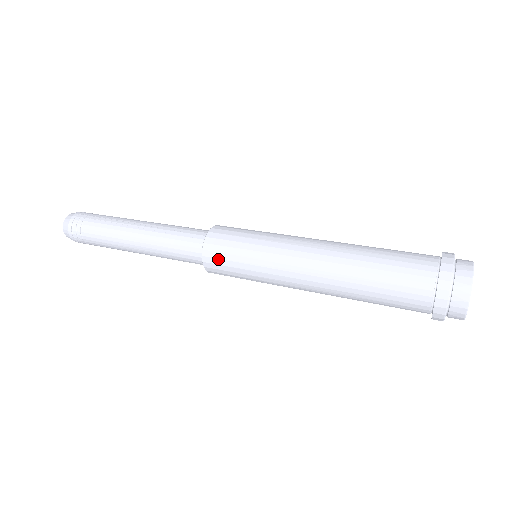
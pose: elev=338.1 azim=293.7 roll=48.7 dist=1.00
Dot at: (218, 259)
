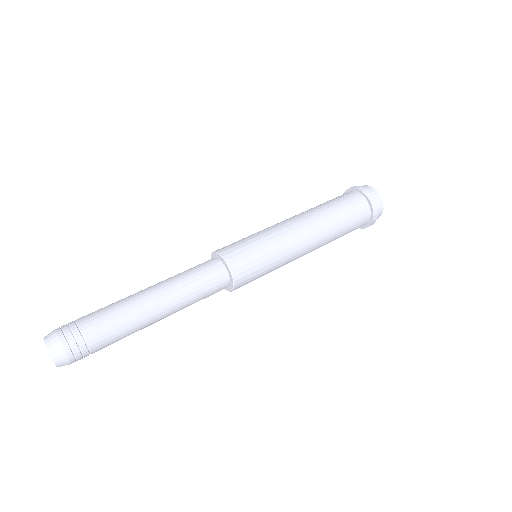
Dot at: (248, 279)
